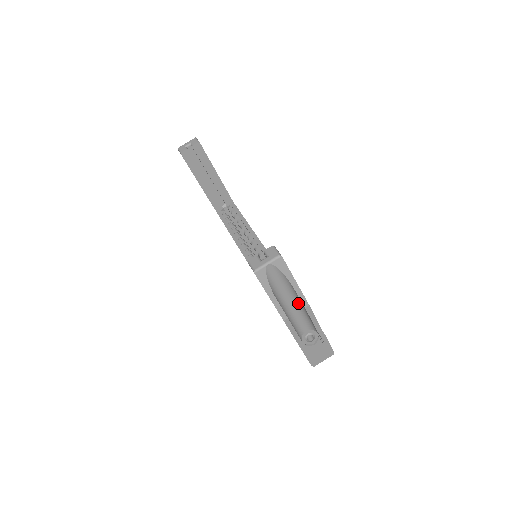
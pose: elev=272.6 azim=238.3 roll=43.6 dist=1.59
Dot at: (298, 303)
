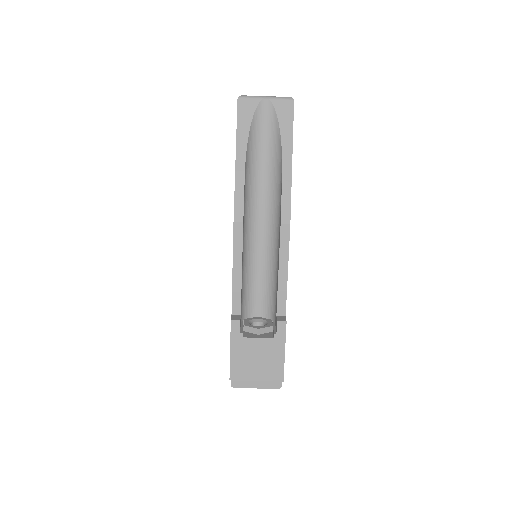
Dot at: (274, 228)
